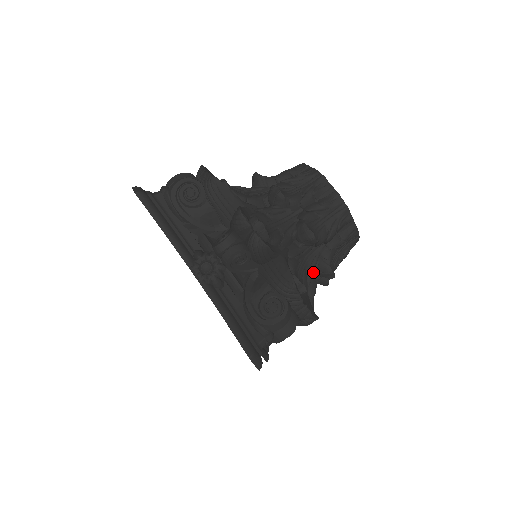
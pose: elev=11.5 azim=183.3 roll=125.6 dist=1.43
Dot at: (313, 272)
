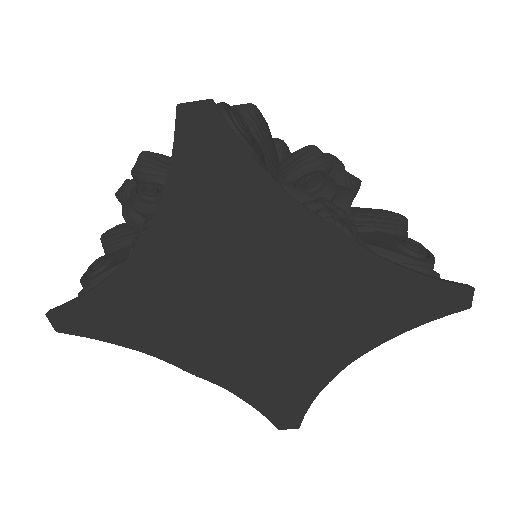
Dot at: occluded
